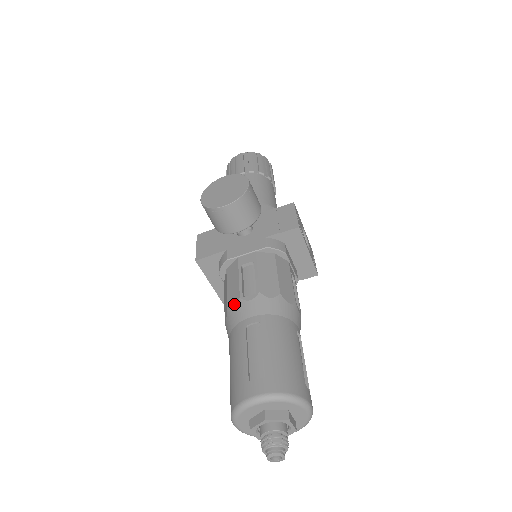
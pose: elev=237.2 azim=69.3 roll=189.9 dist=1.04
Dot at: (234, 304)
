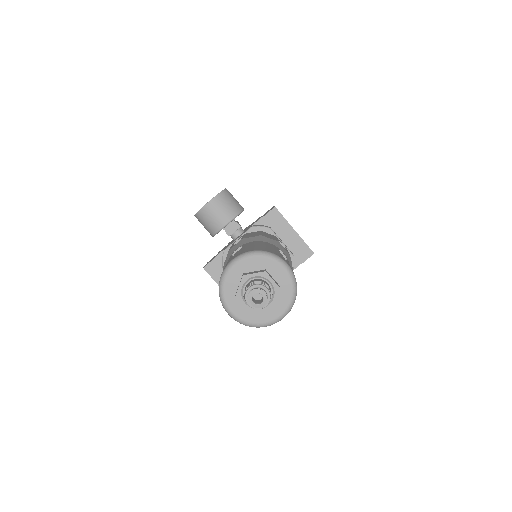
Dot at: (226, 257)
